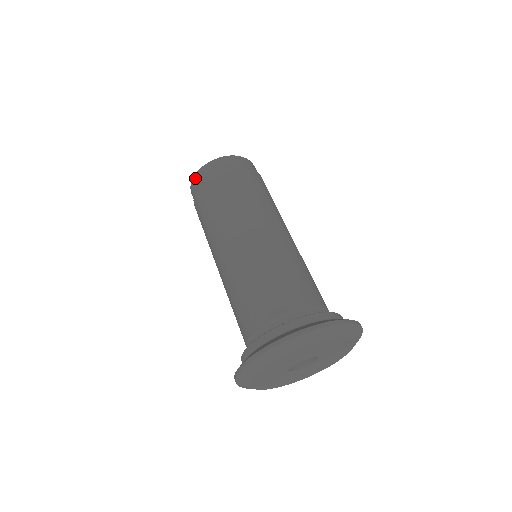
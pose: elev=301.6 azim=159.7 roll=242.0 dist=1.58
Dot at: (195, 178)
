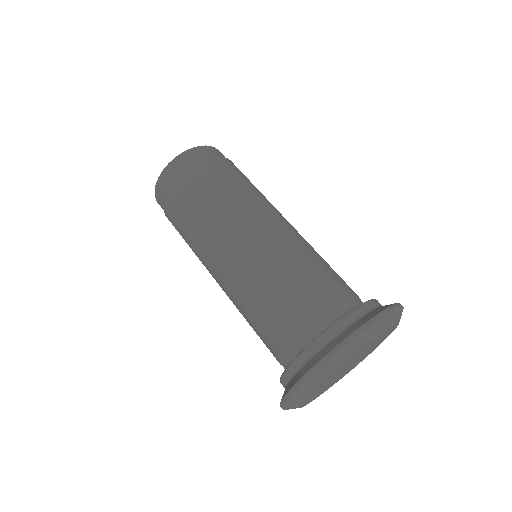
Dot at: (157, 200)
